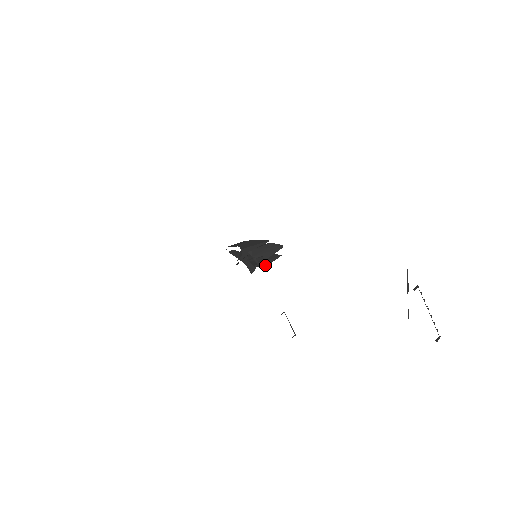
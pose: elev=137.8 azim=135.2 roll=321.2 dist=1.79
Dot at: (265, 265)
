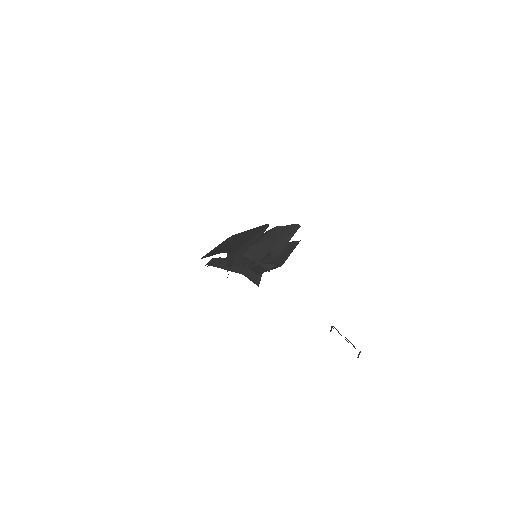
Dot at: (278, 266)
